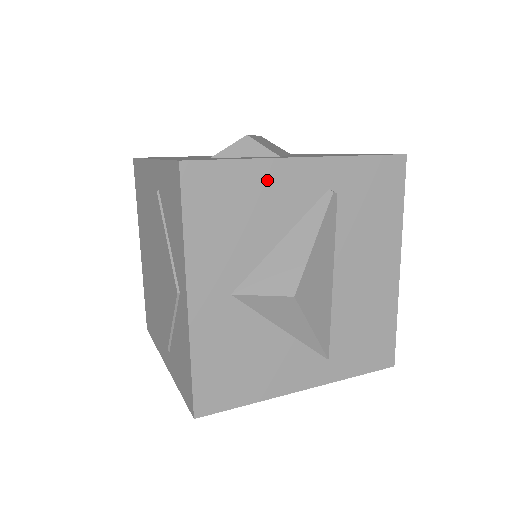
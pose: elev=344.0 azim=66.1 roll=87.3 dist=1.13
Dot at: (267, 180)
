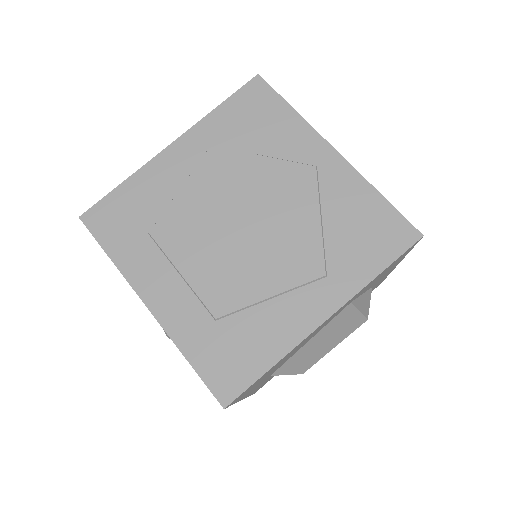
Dot at: occluded
